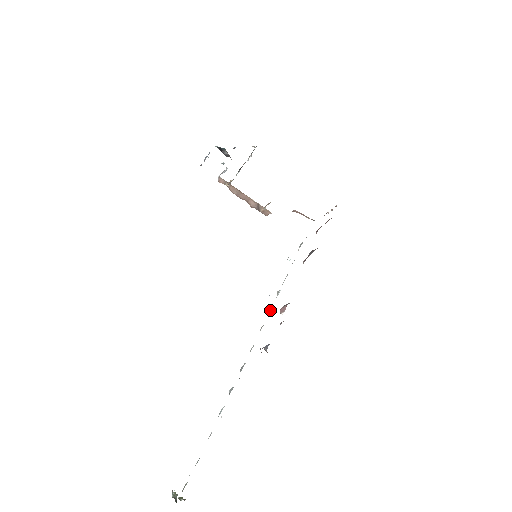
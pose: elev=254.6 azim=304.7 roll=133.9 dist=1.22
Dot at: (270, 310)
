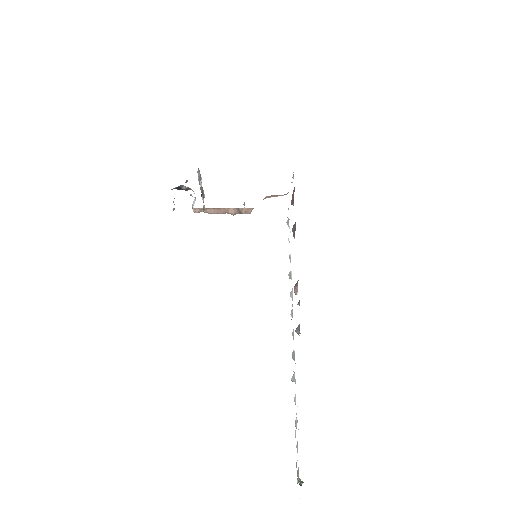
Dot at: (291, 293)
